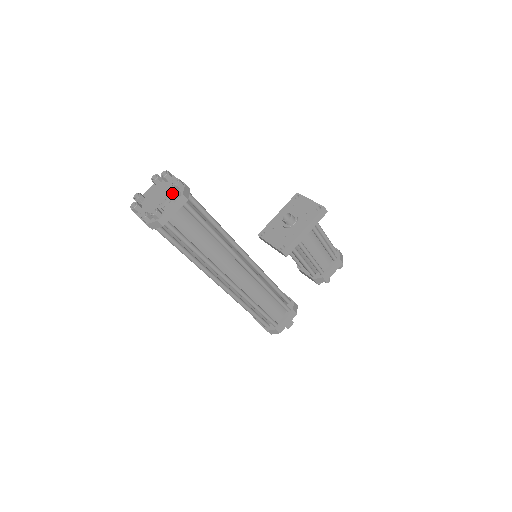
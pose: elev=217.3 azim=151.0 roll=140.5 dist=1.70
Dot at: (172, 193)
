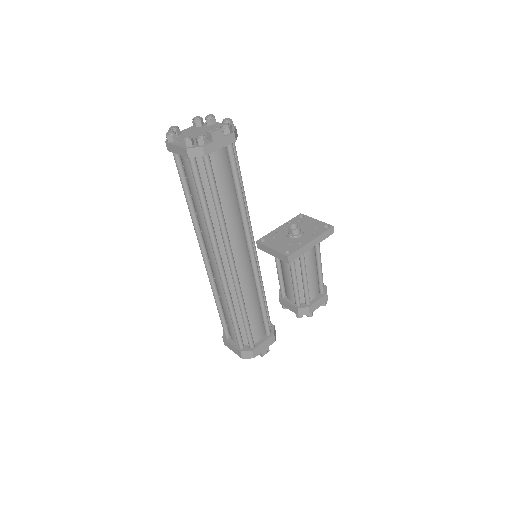
Dot at: (225, 126)
